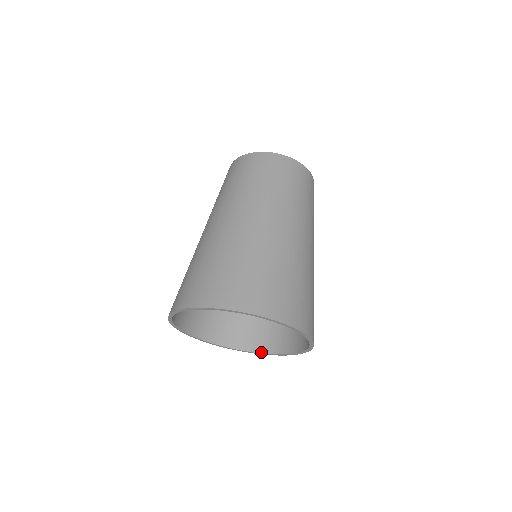
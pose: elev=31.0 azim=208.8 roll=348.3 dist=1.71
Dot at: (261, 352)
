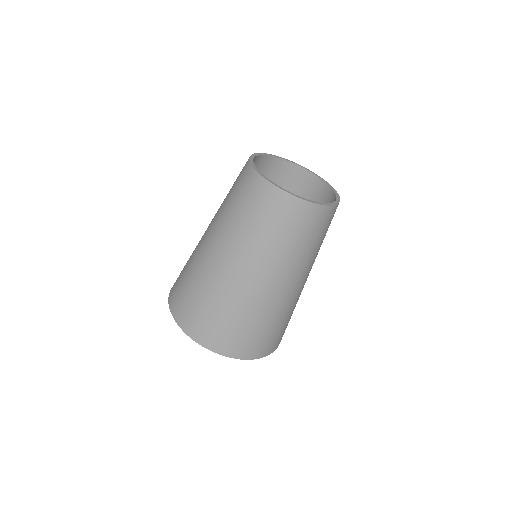
Dot at: occluded
